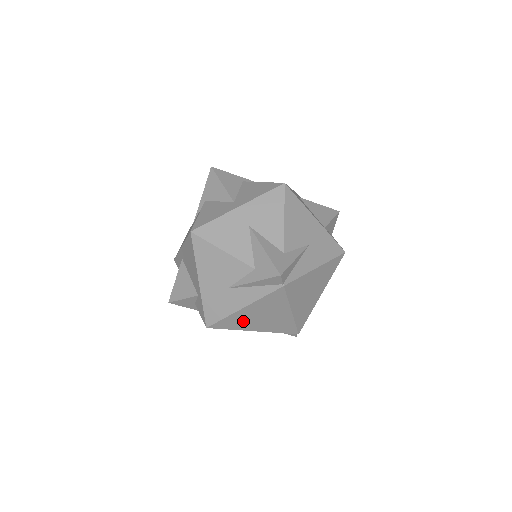
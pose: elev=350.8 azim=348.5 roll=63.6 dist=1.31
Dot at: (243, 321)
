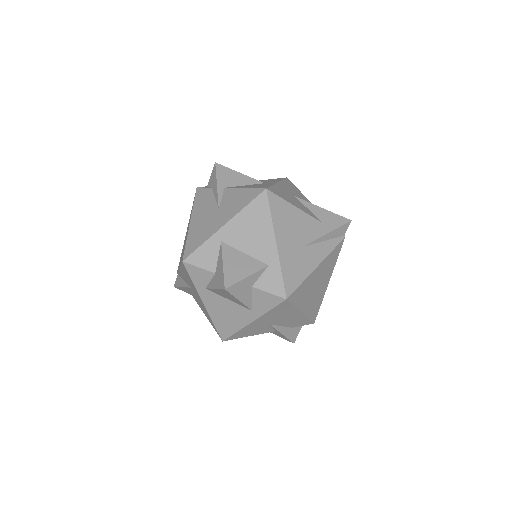
Dot at: (306, 291)
